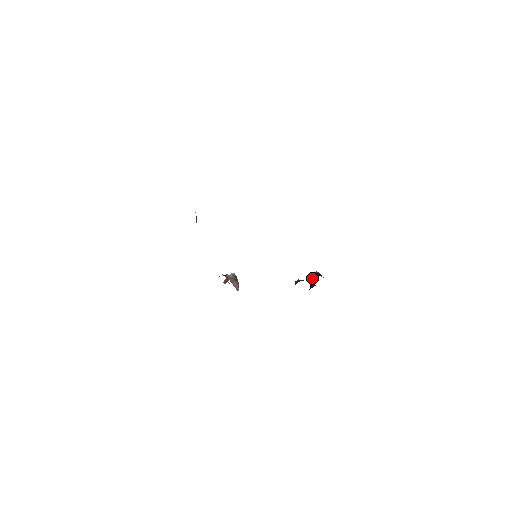
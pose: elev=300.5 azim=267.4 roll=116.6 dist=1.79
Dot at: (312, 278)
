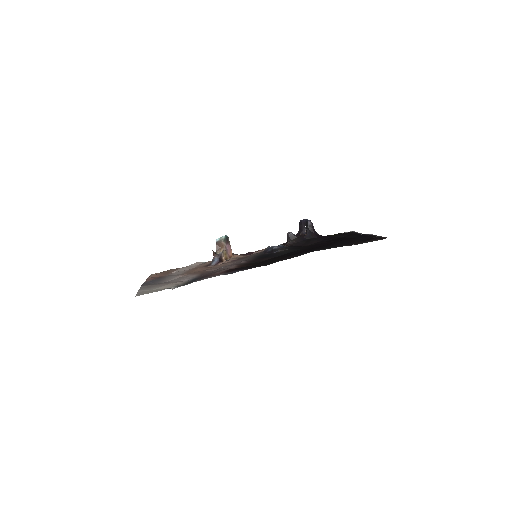
Dot at: (305, 236)
